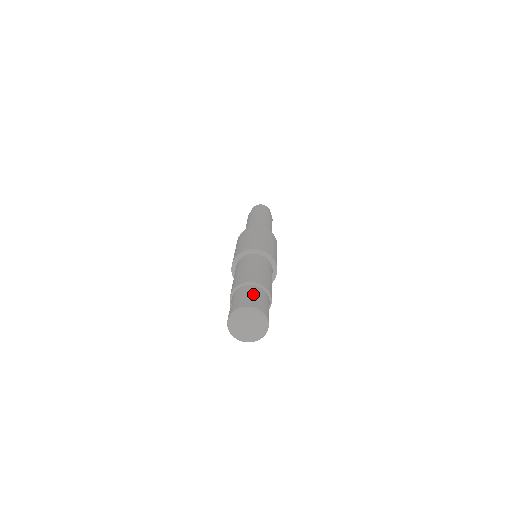
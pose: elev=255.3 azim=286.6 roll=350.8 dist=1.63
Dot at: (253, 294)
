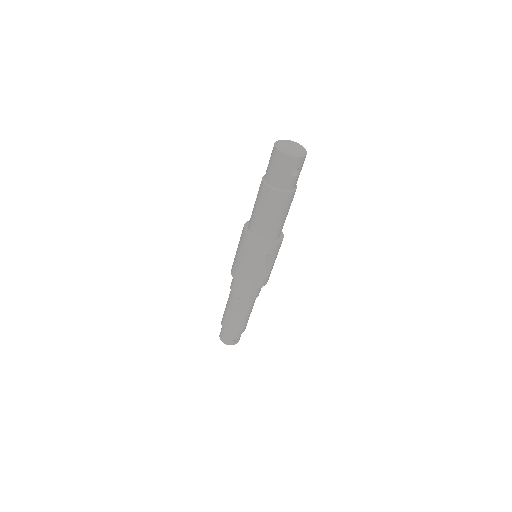
Dot at: occluded
